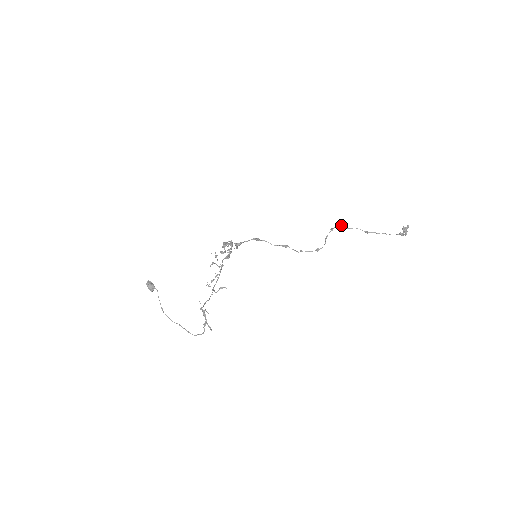
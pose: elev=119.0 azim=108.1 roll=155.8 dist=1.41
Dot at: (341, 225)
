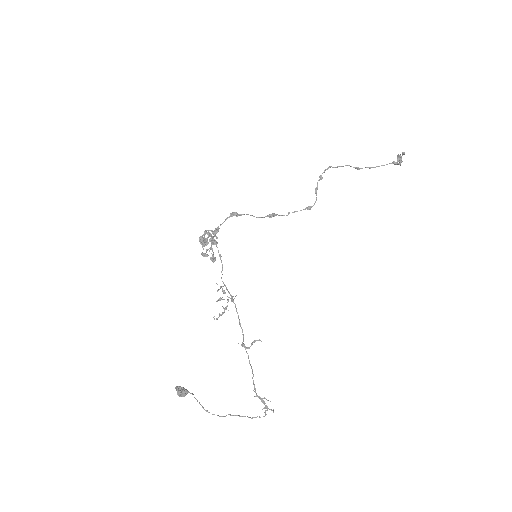
Dot at: (329, 167)
